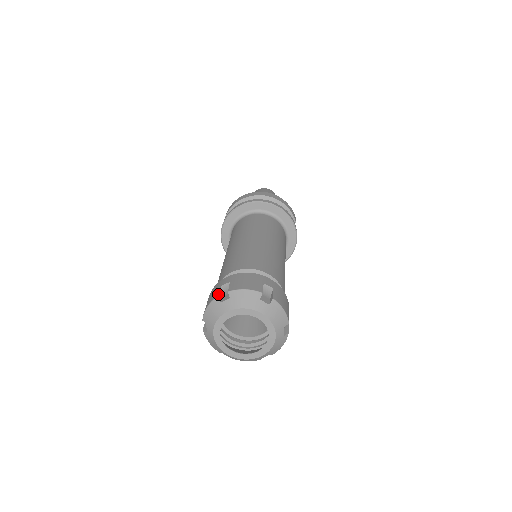
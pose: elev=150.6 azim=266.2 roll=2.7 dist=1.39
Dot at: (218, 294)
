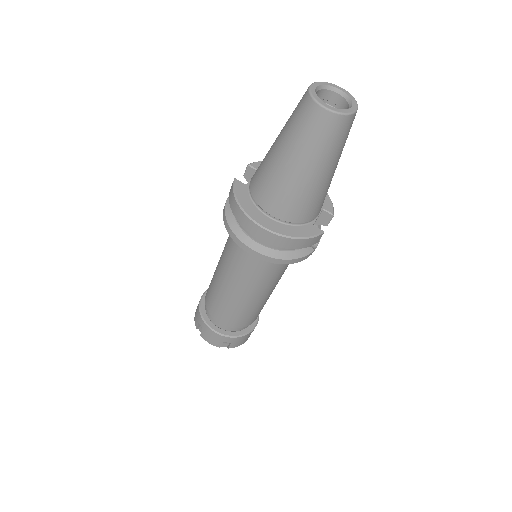
Dot at: (196, 327)
